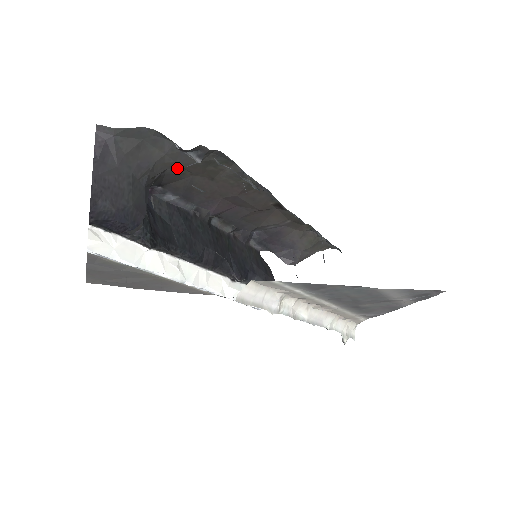
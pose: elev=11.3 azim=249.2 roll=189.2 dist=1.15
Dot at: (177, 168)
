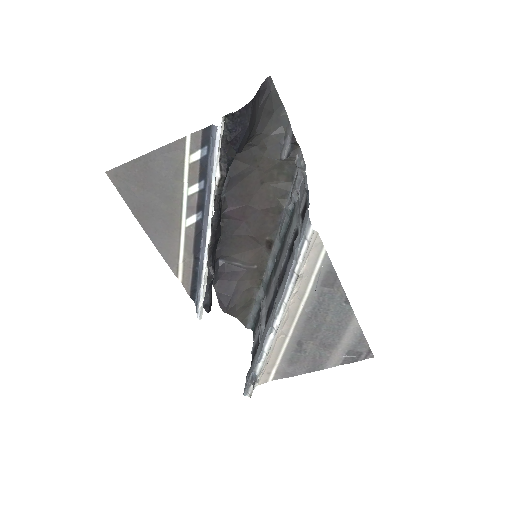
Dot at: (261, 152)
